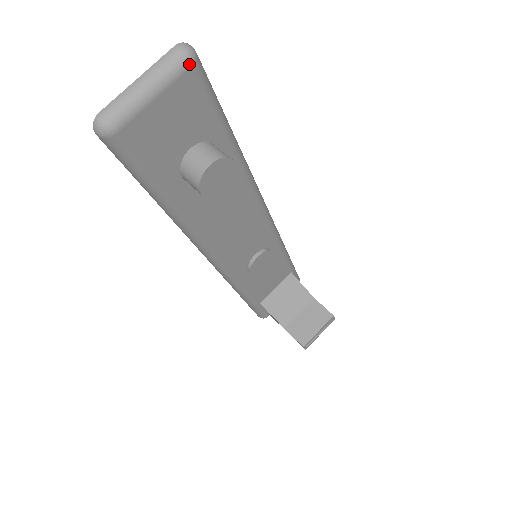
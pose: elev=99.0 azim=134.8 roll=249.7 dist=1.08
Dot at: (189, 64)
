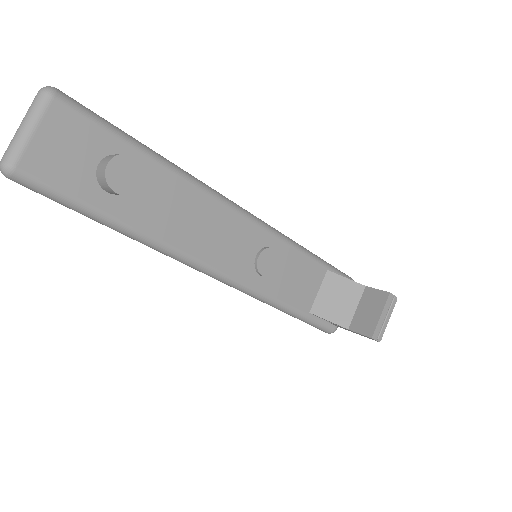
Dot at: (50, 97)
